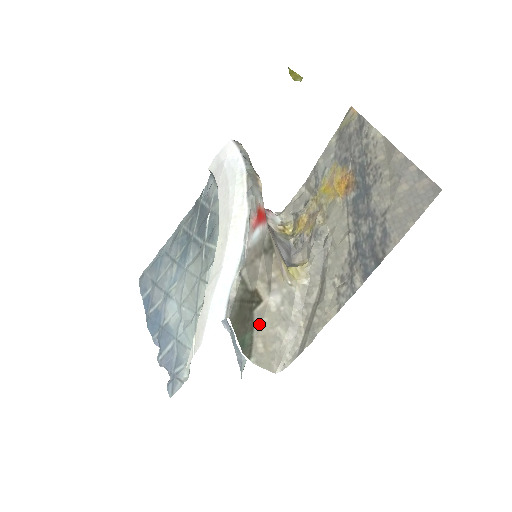
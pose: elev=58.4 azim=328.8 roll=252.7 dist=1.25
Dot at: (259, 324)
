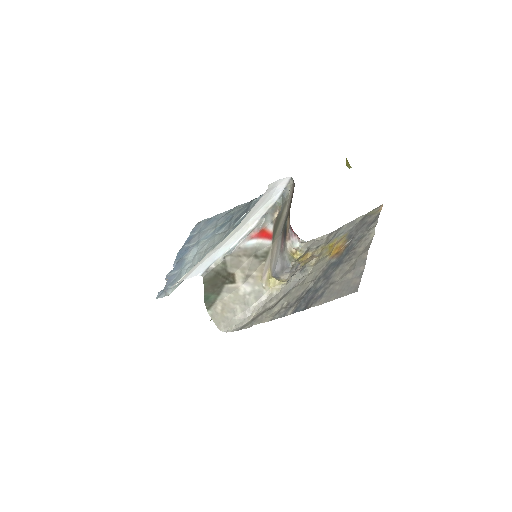
Dot at: (225, 295)
